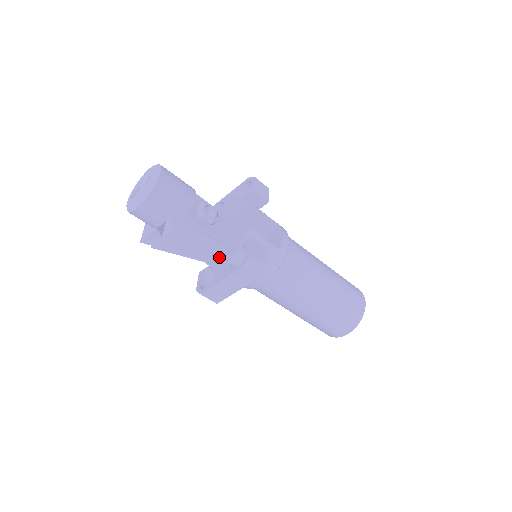
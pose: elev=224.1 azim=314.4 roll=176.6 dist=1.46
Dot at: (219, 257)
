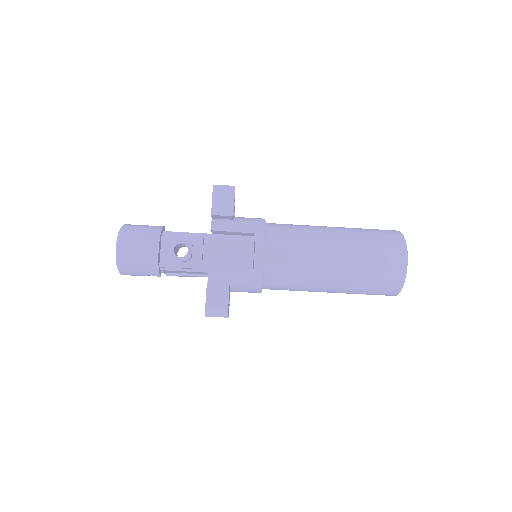
Dot at: occluded
